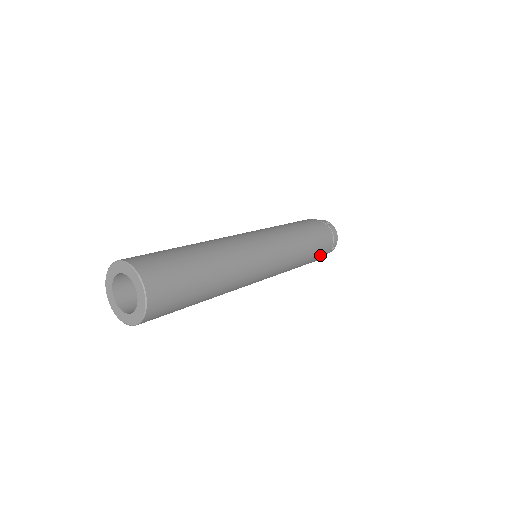
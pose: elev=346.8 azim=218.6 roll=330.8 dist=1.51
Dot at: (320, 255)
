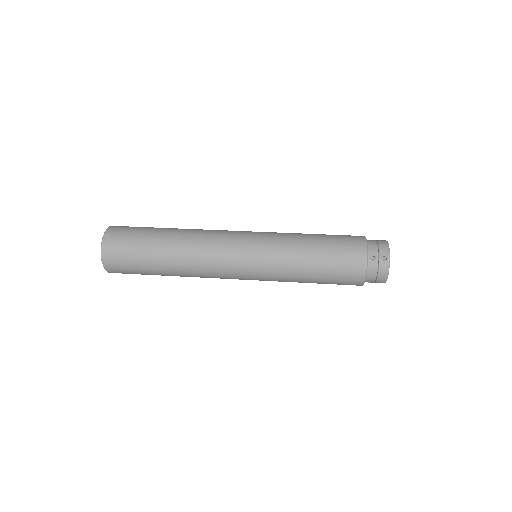
Dot at: (344, 284)
